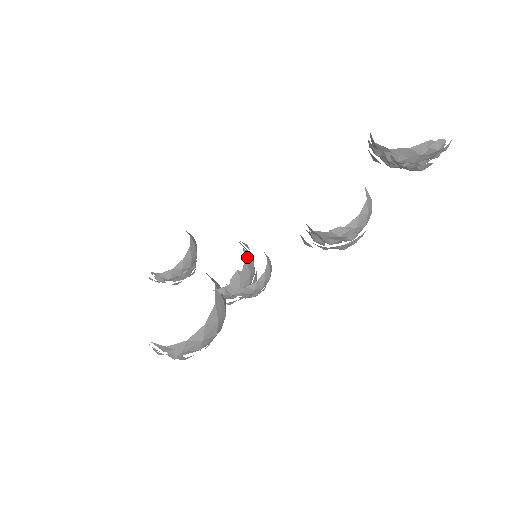
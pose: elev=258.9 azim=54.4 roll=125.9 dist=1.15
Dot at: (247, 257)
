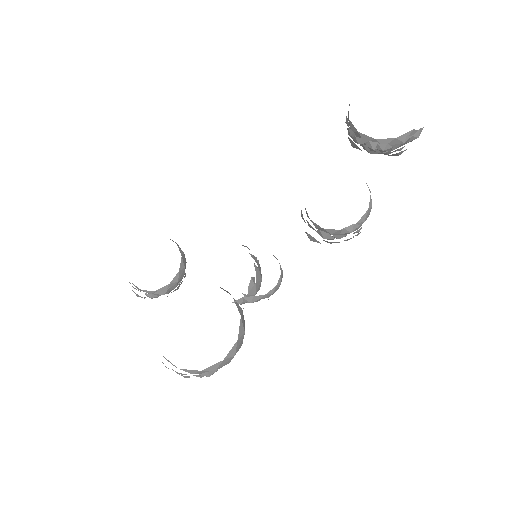
Dot at: (256, 262)
